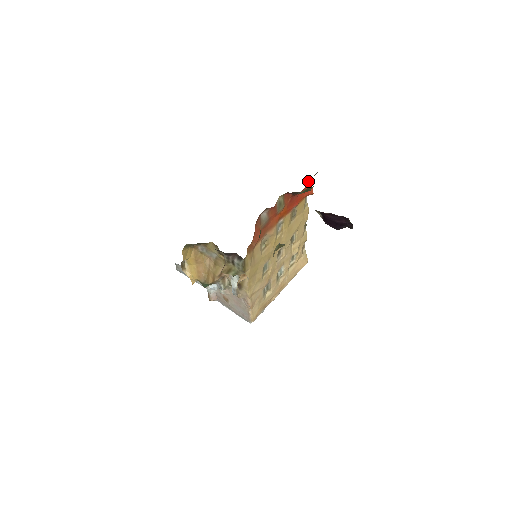
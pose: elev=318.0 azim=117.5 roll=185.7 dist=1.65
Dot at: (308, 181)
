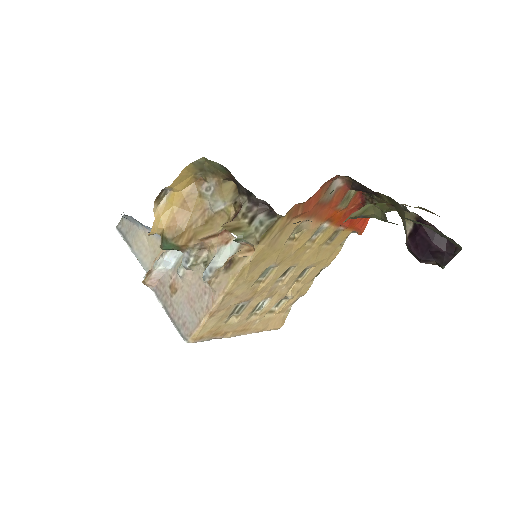
Dot at: occluded
